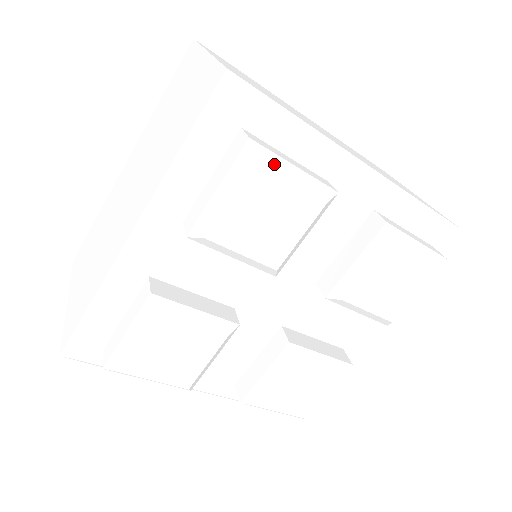
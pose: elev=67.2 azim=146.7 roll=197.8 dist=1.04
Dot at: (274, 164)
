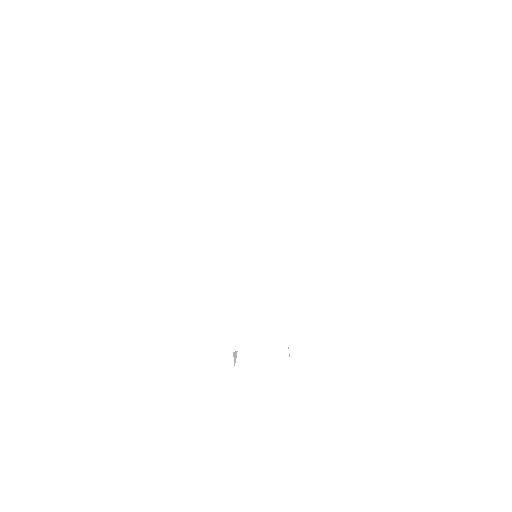
Dot at: occluded
